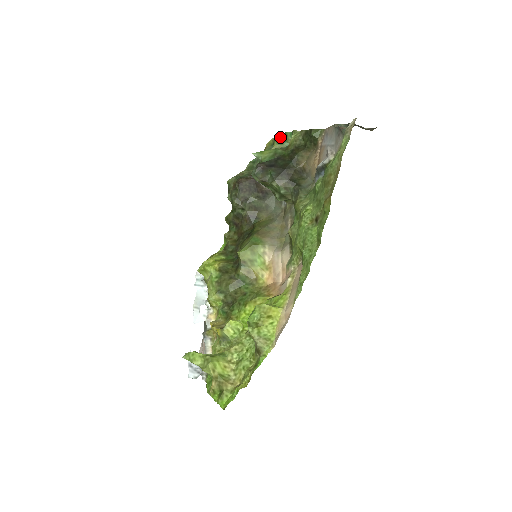
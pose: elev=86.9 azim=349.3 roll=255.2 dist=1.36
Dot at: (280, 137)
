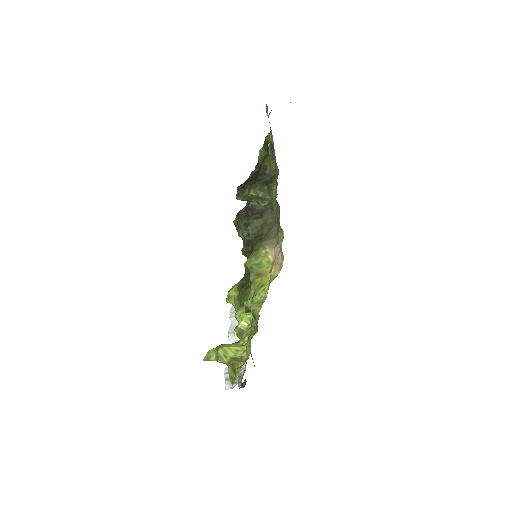
Dot at: (257, 165)
